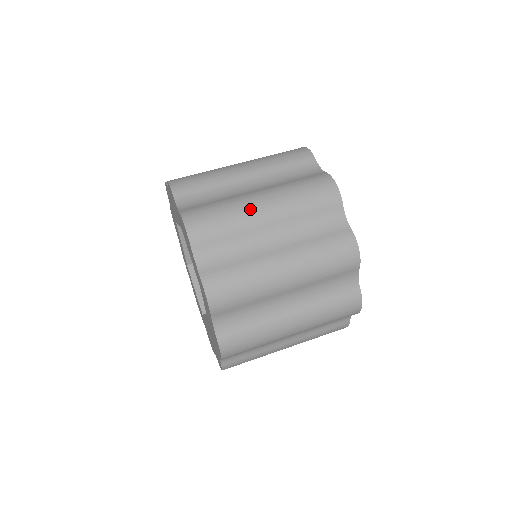
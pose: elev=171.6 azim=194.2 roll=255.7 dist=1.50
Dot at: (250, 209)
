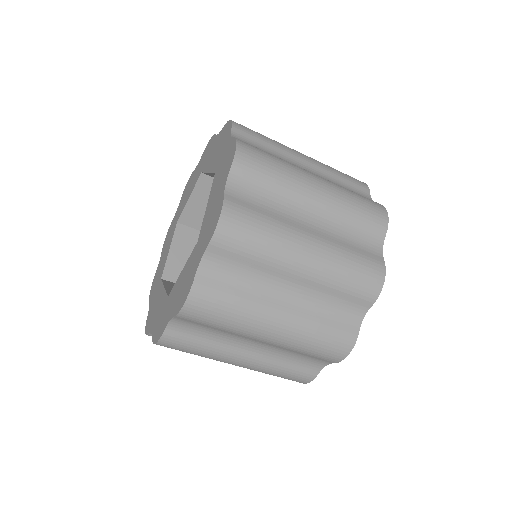
Dot at: (256, 328)
